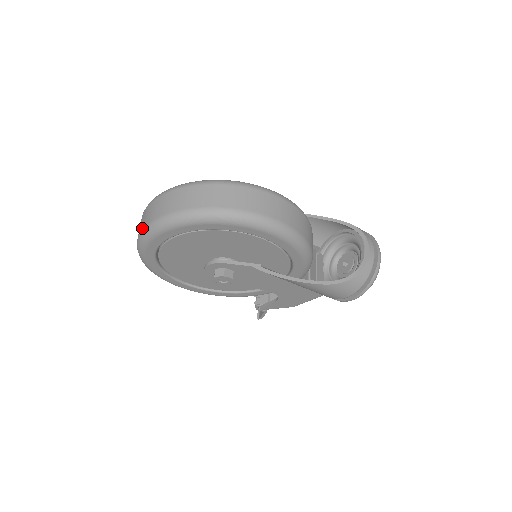
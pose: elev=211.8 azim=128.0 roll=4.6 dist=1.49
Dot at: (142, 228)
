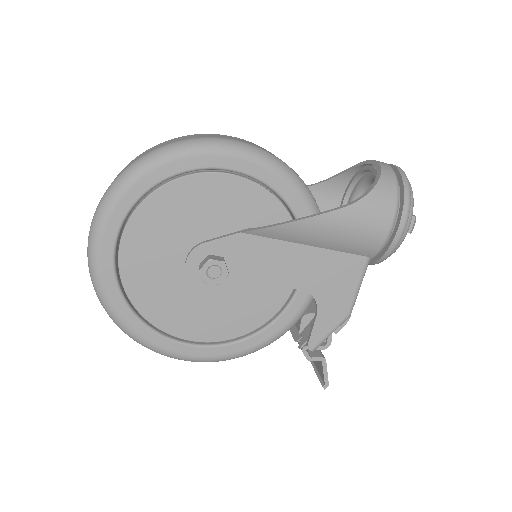
Dot at: (87, 248)
